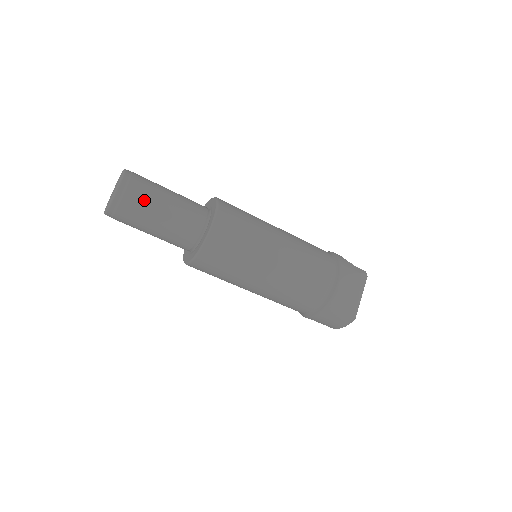
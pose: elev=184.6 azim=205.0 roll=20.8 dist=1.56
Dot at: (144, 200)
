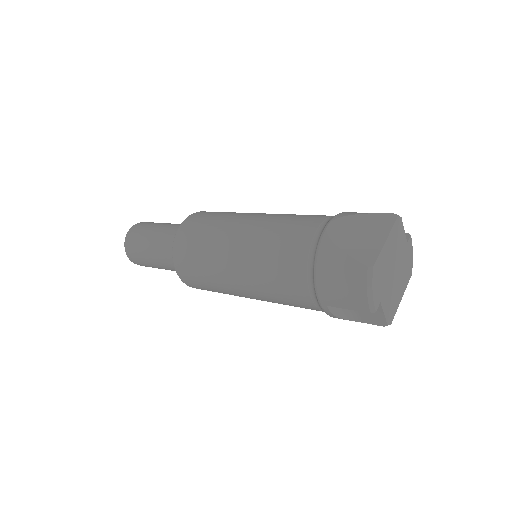
Dot at: (145, 230)
